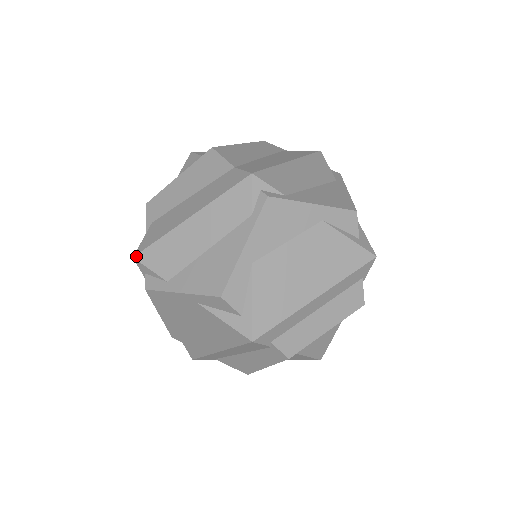
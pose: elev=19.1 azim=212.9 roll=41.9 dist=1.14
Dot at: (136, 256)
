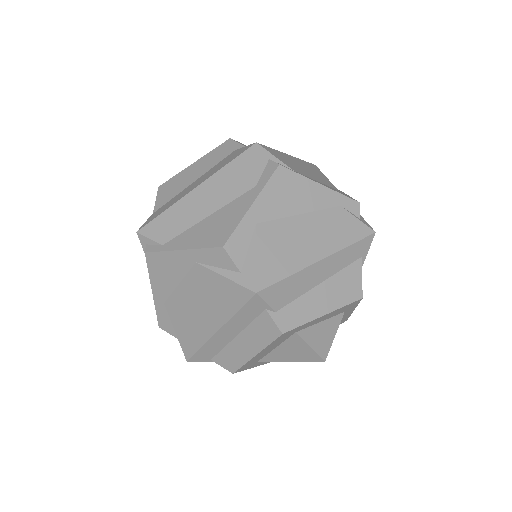
Dot at: occluded
